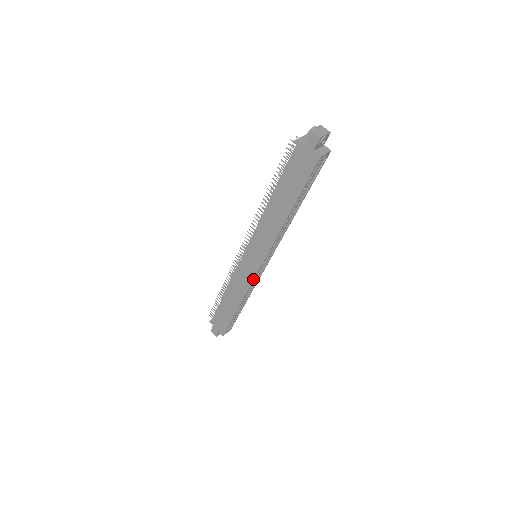
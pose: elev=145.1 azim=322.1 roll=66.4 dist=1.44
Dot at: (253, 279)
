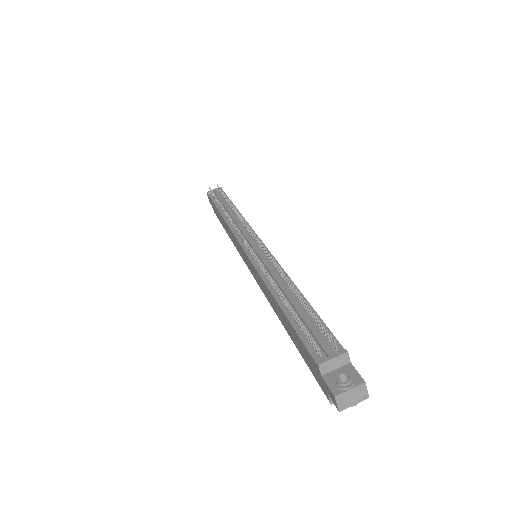
Dot at: (244, 261)
